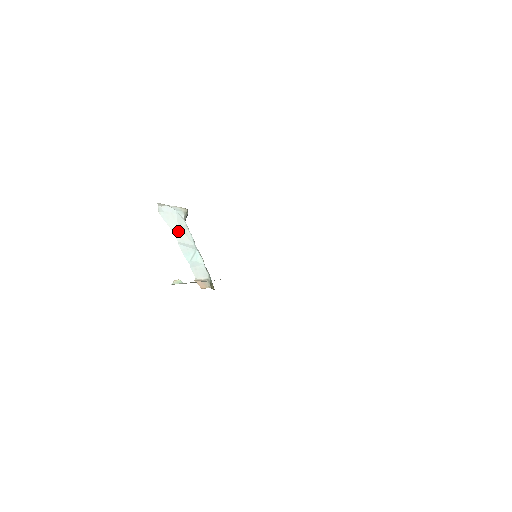
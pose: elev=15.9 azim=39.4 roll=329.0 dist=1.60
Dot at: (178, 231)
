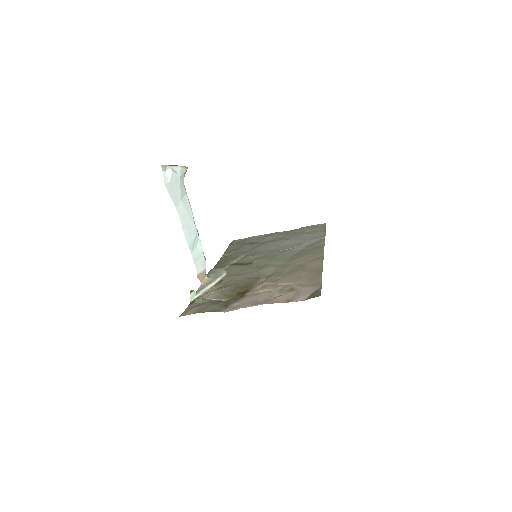
Dot at: (181, 208)
